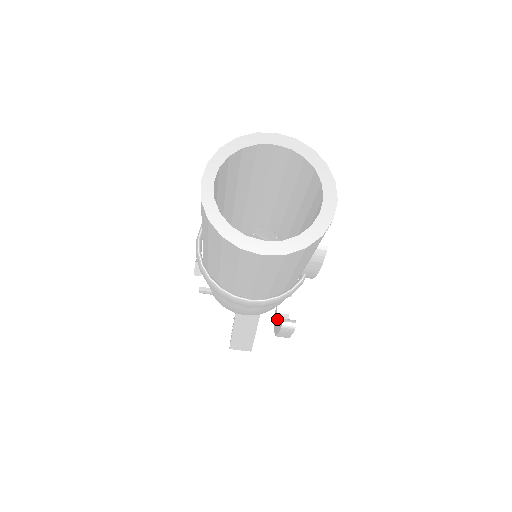
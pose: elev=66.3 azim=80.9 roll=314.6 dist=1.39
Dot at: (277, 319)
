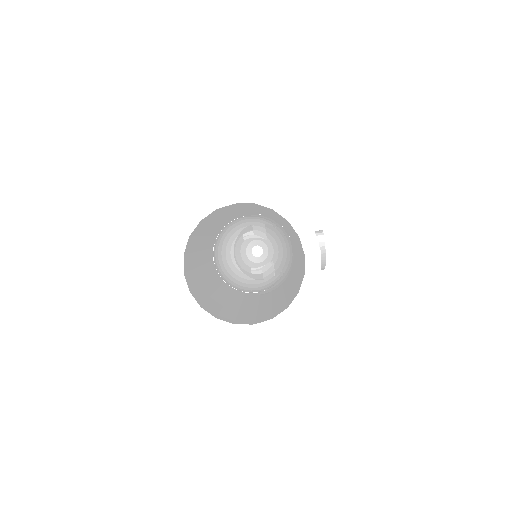
Dot at: occluded
